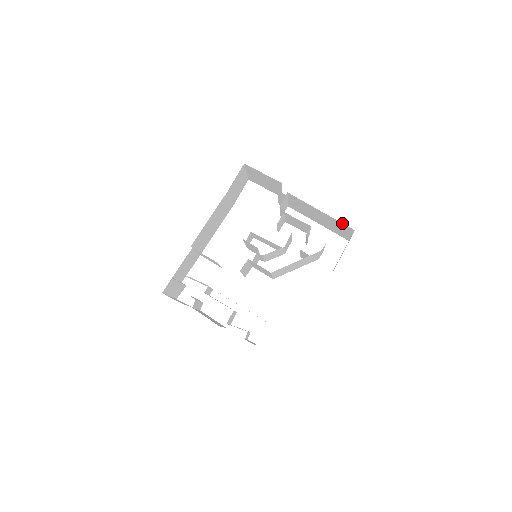
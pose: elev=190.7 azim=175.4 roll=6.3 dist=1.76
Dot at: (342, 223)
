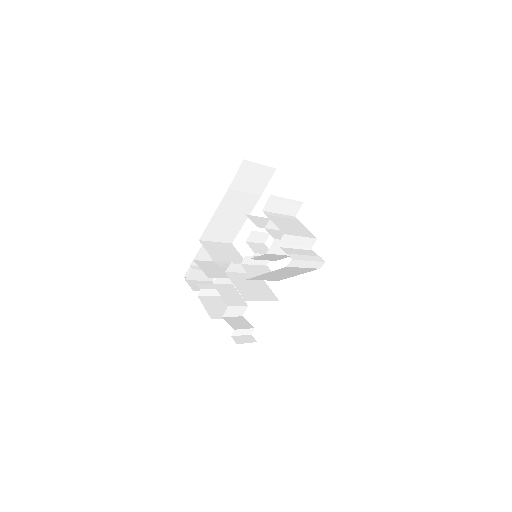
Dot at: occluded
